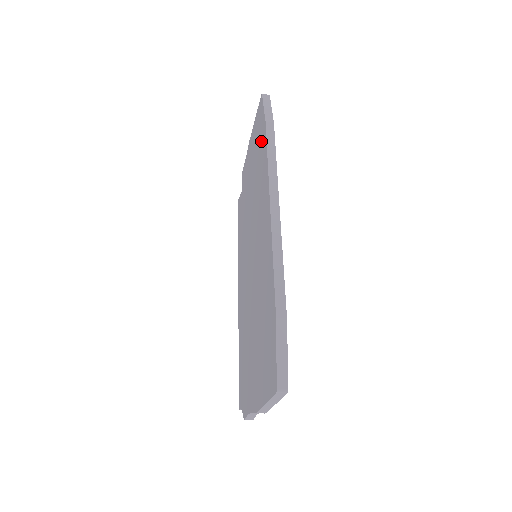
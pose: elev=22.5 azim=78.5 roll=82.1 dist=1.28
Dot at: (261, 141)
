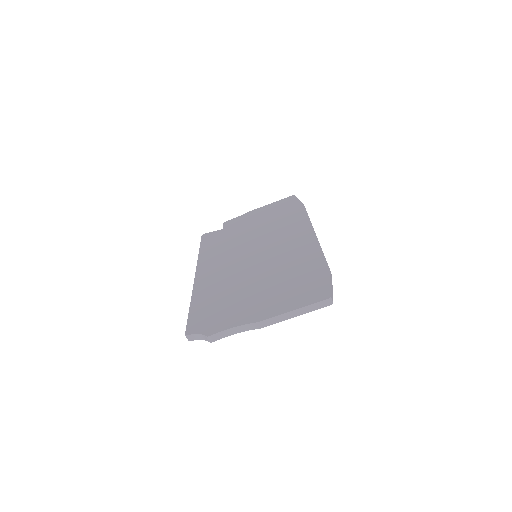
Dot at: (292, 210)
